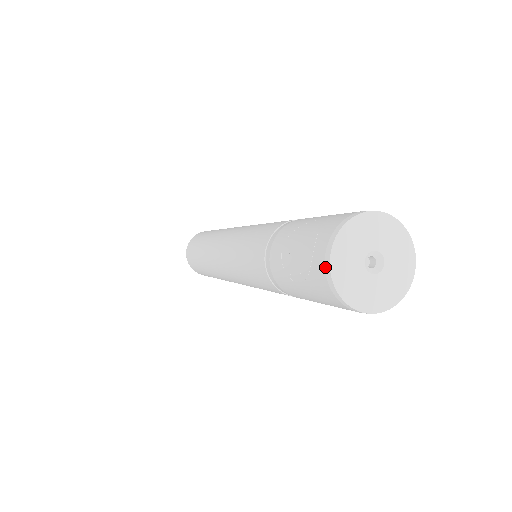
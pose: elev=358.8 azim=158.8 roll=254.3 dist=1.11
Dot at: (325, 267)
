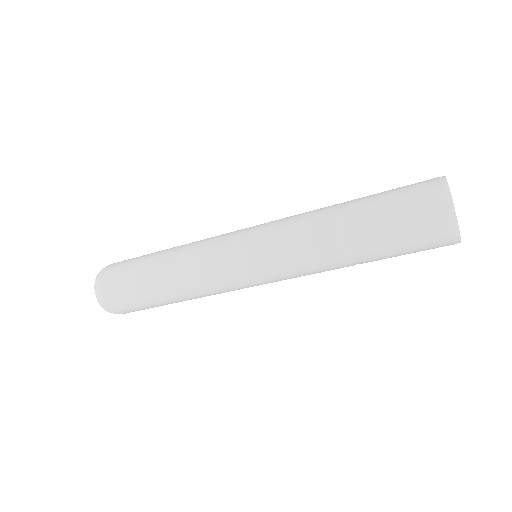
Dot at: (441, 179)
